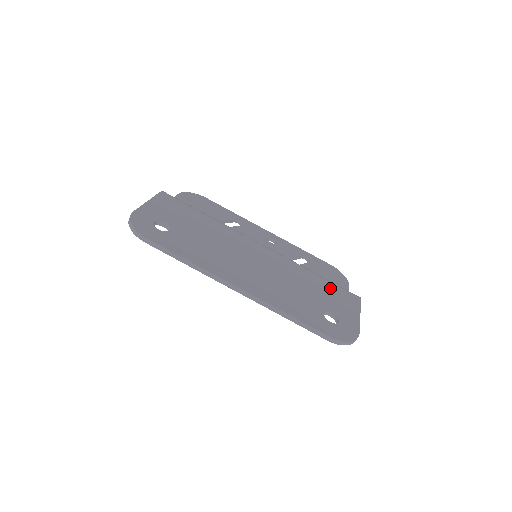
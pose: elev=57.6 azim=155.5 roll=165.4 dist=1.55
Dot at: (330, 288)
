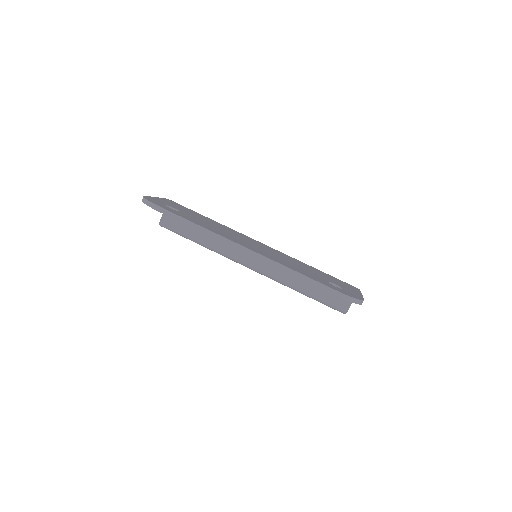
Dot at: (329, 276)
